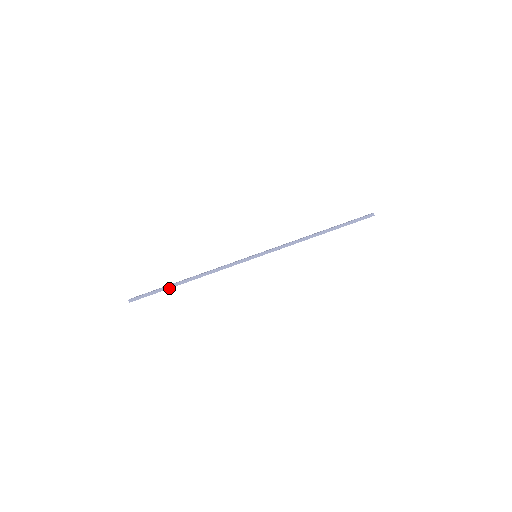
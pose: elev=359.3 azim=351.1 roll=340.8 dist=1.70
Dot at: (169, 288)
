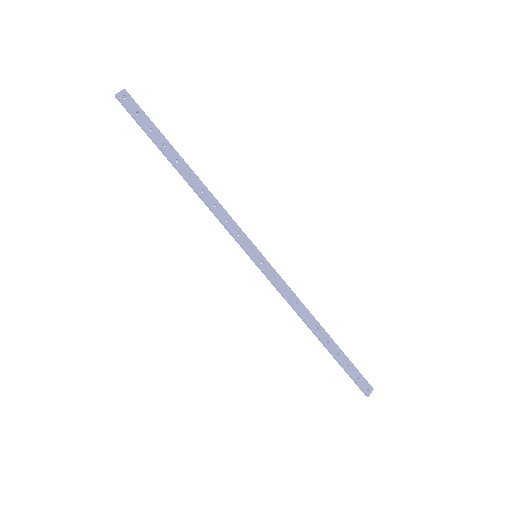
Dot at: (159, 149)
